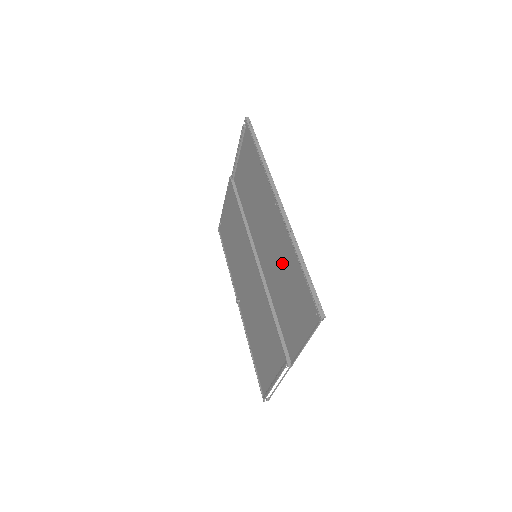
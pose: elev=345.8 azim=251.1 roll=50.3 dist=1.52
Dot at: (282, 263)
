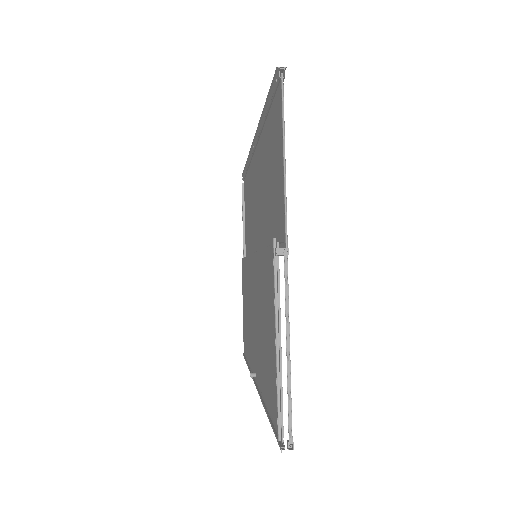
Dot at: (263, 173)
